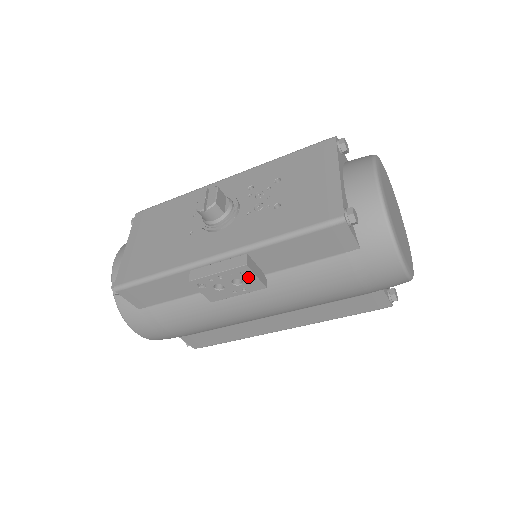
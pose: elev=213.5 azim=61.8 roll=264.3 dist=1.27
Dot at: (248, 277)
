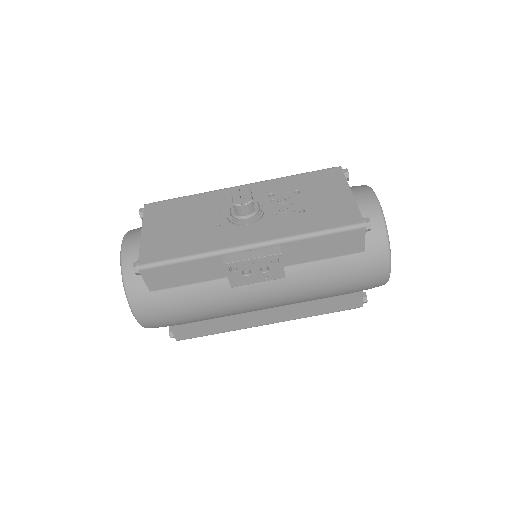
Dot at: (276, 265)
